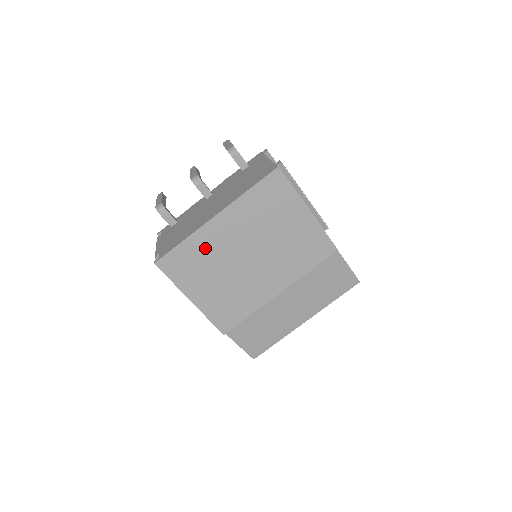
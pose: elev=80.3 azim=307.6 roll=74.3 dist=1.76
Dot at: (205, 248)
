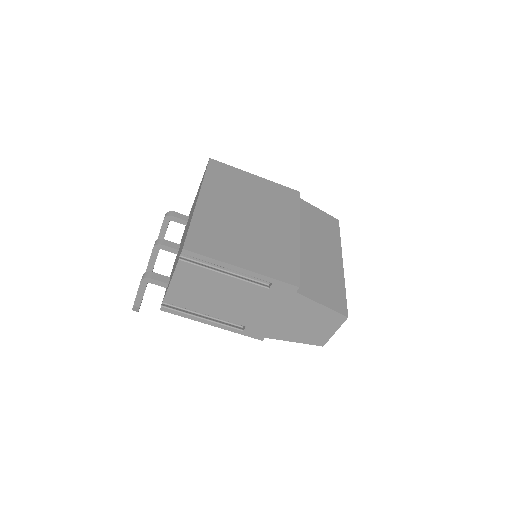
Dot at: (212, 222)
